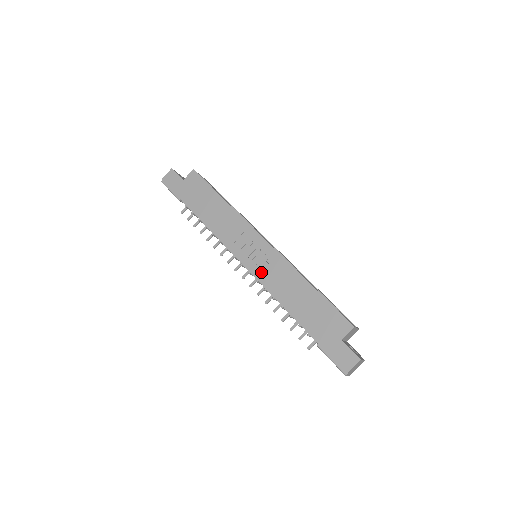
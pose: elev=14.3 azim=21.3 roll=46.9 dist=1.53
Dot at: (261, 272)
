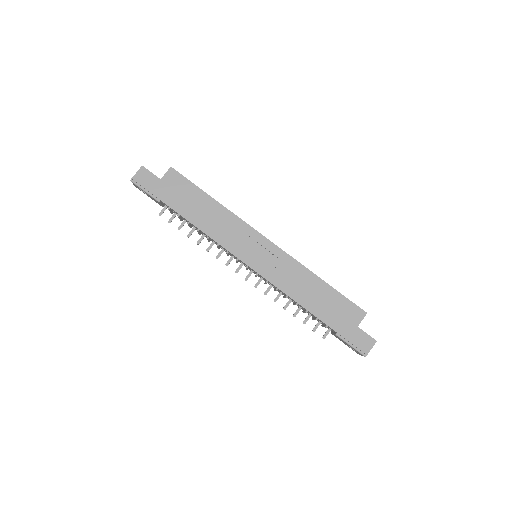
Dot at: (271, 273)
